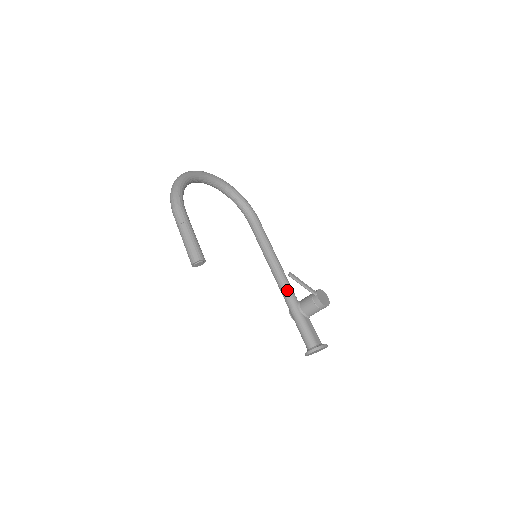
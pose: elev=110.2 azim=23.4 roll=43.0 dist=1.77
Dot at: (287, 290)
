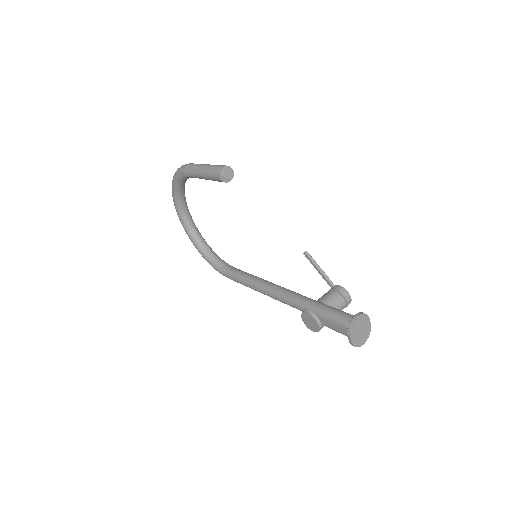
Dot at: occluded
